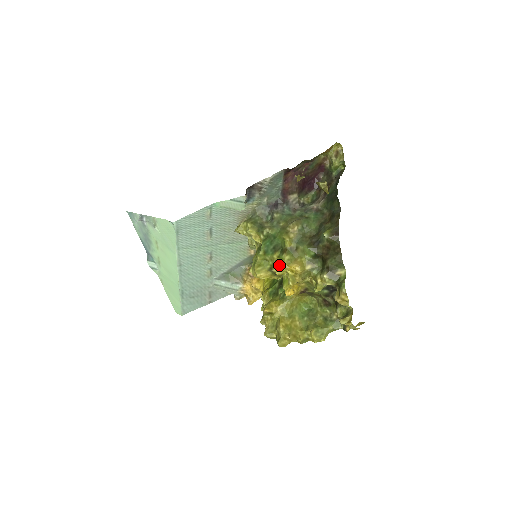
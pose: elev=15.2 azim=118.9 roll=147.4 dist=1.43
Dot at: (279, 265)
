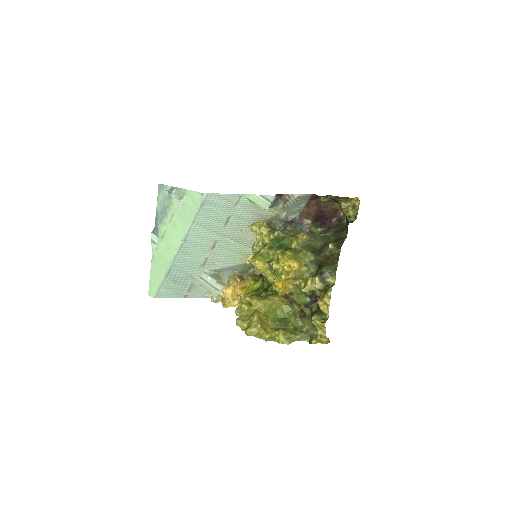
Dot at: (280, 258)
